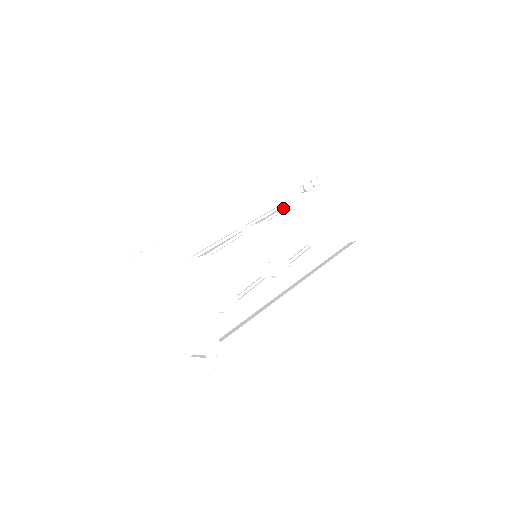
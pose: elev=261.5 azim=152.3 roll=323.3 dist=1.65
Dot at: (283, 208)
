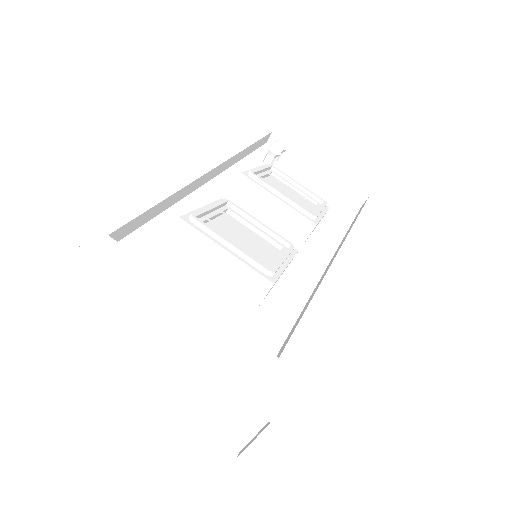
Dot at: occluded
